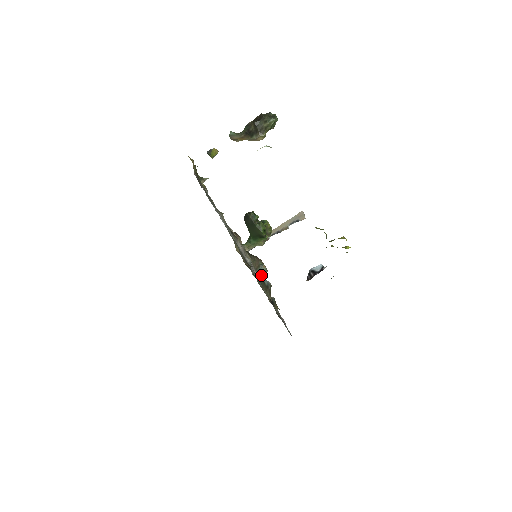
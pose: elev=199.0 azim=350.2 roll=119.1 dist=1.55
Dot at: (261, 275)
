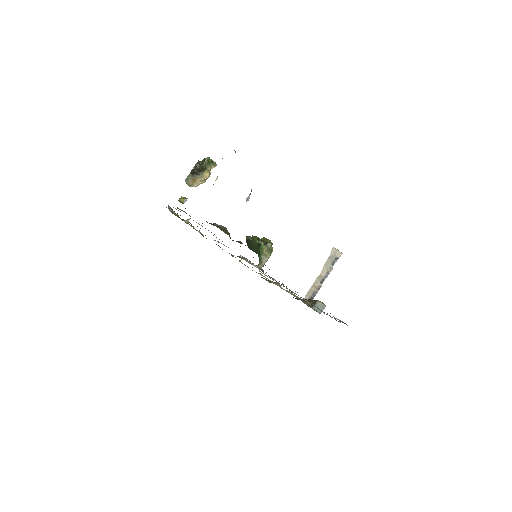
Dot at: occluded
